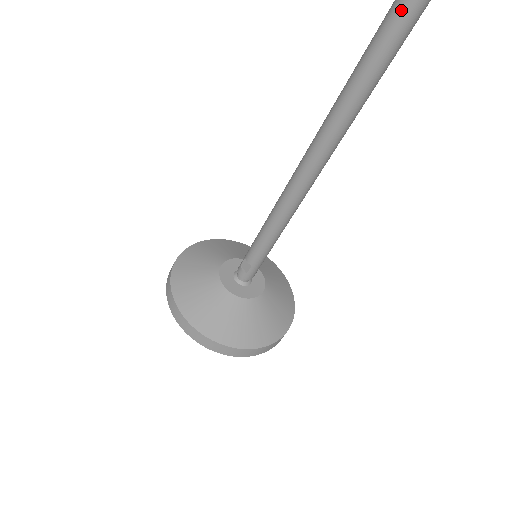
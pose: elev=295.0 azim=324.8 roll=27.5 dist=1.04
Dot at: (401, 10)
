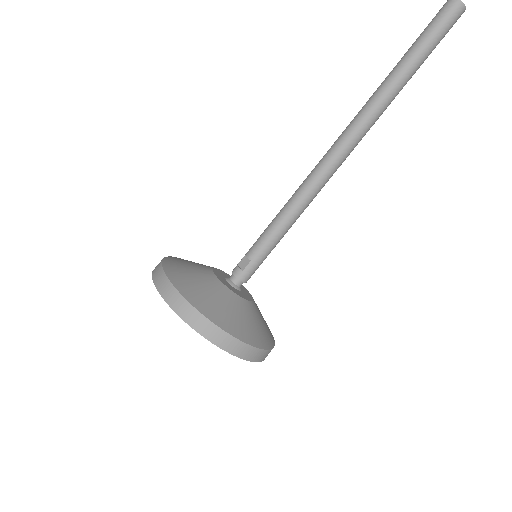
Dot at: (417, 46)
